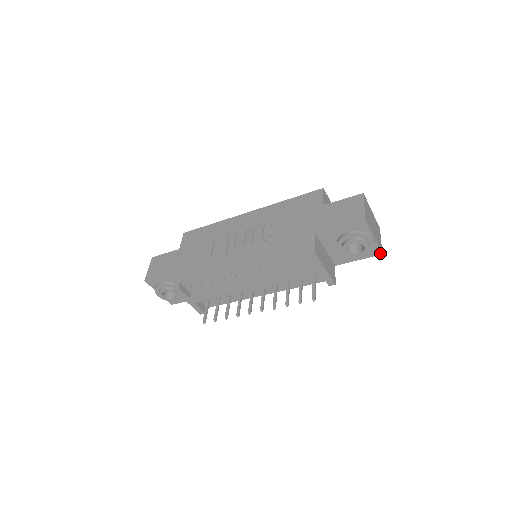
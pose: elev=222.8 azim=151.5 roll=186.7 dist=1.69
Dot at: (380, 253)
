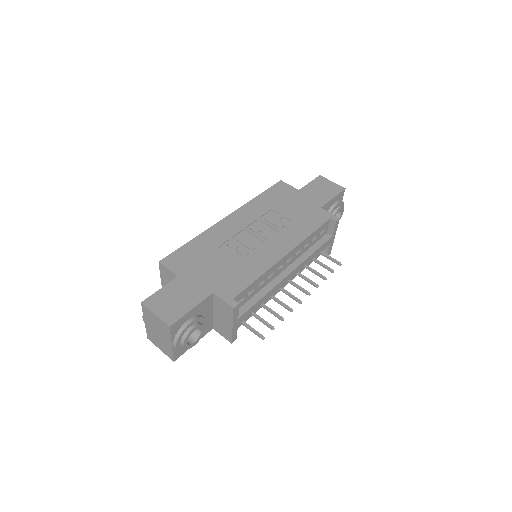
Dot at: occluded
